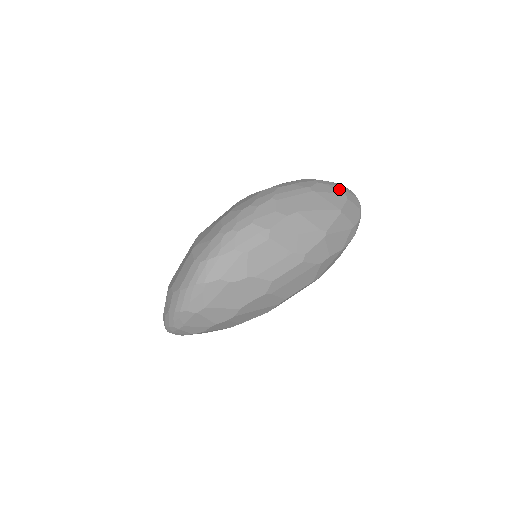
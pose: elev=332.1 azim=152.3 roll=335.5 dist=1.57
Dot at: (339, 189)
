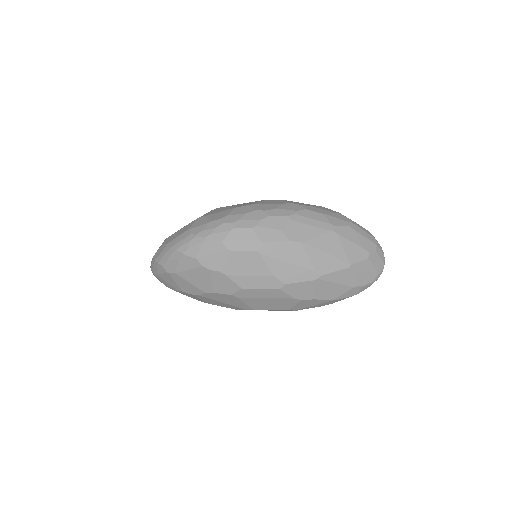
Dot at: (367, 244)
